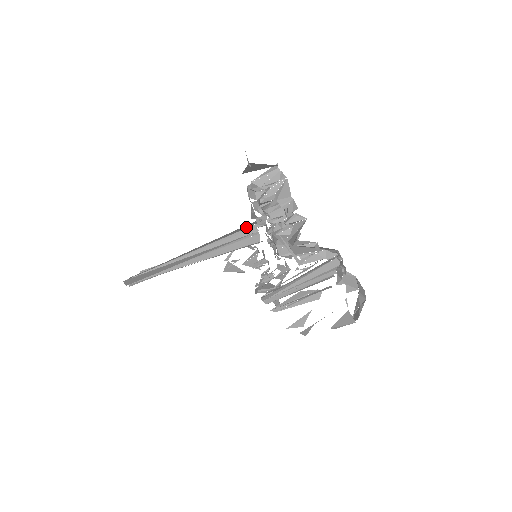
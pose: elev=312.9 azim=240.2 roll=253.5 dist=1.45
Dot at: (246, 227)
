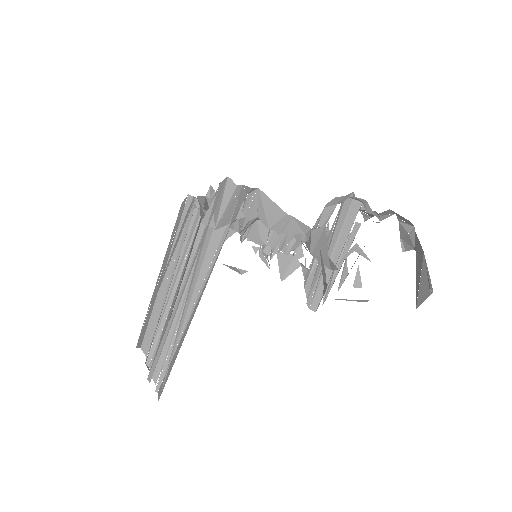
Dot at: occluded
